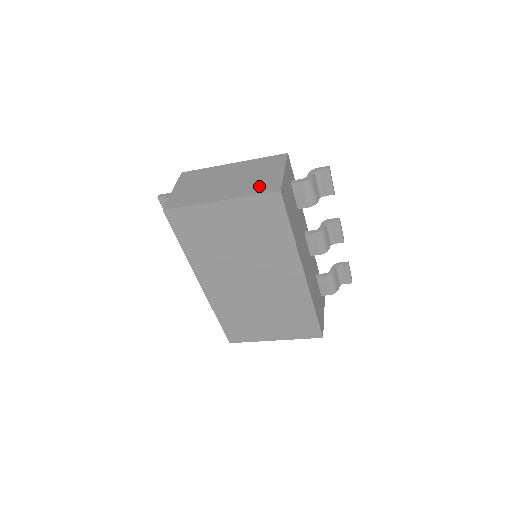
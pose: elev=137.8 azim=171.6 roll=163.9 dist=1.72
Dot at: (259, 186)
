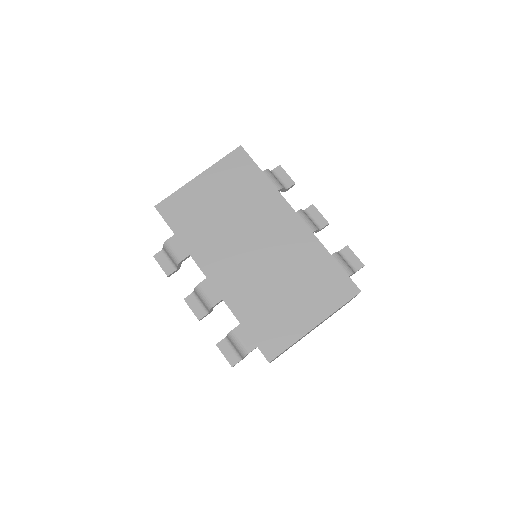
Dot at: occluded
